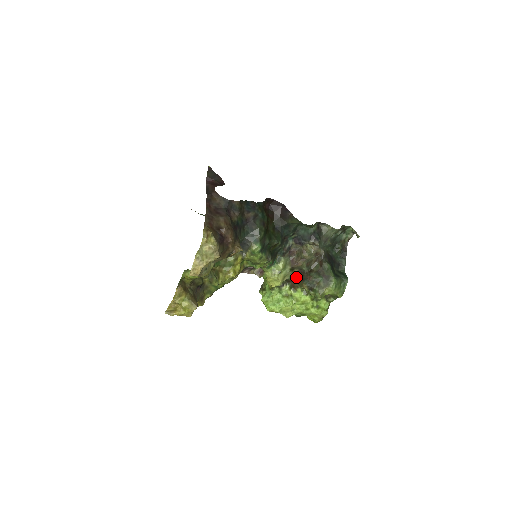
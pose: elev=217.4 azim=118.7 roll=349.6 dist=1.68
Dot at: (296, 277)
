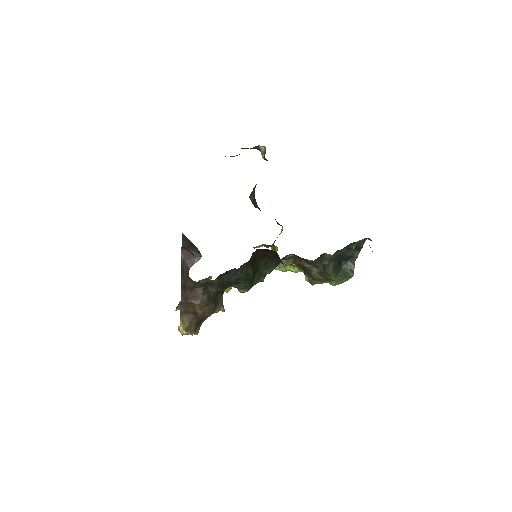
Dot at: occluded
